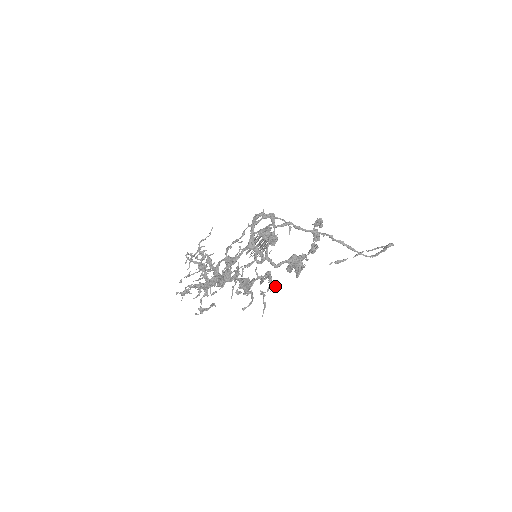
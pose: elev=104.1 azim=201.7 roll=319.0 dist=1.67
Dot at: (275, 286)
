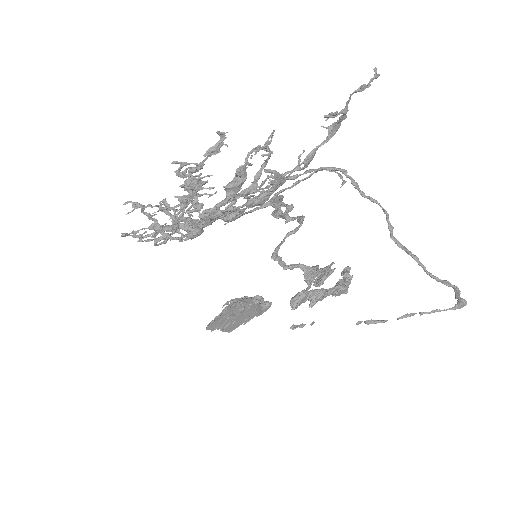
Dot at: occluded
